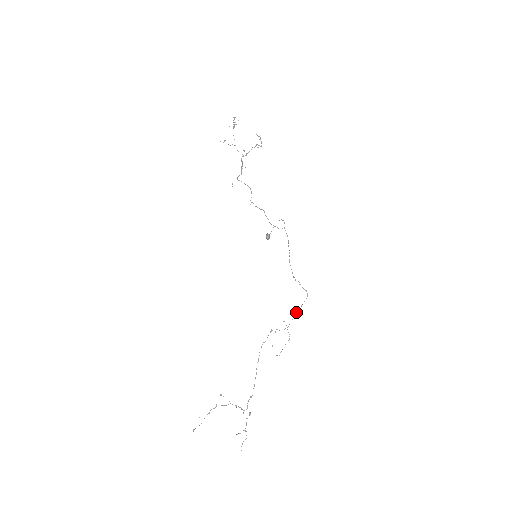
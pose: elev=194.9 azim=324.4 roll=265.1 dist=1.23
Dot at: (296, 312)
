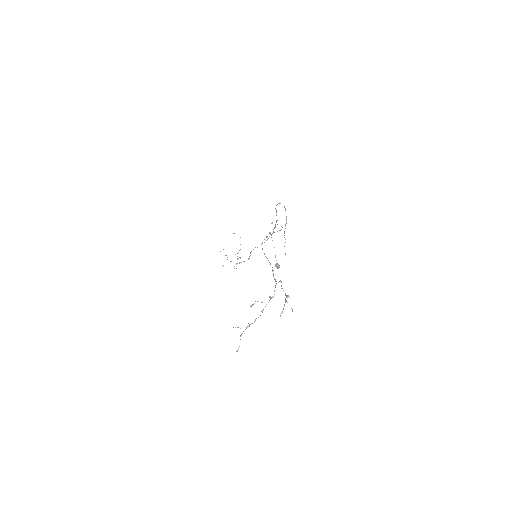
Dot at: occluded
